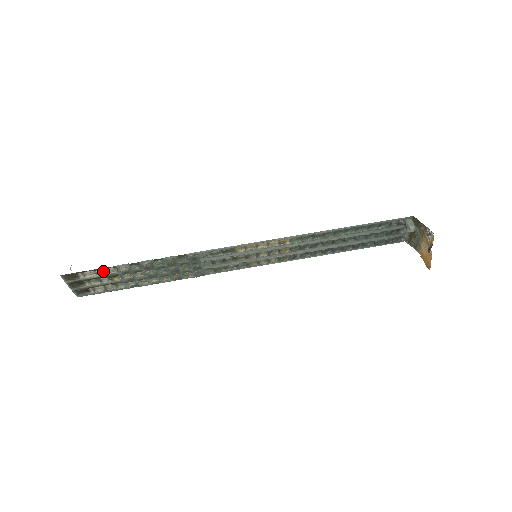
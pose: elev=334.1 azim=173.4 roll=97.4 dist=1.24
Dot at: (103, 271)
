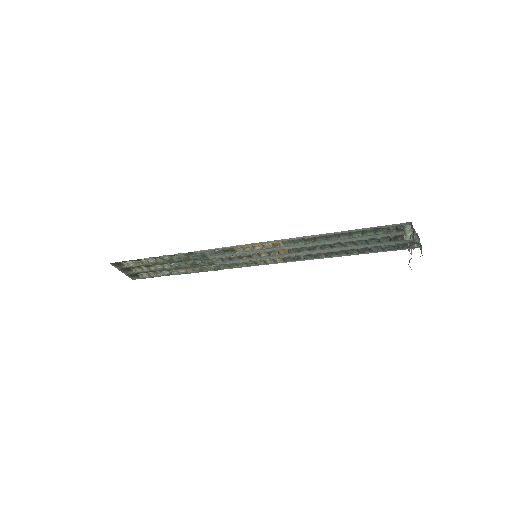
Dot at: (139, 262)
